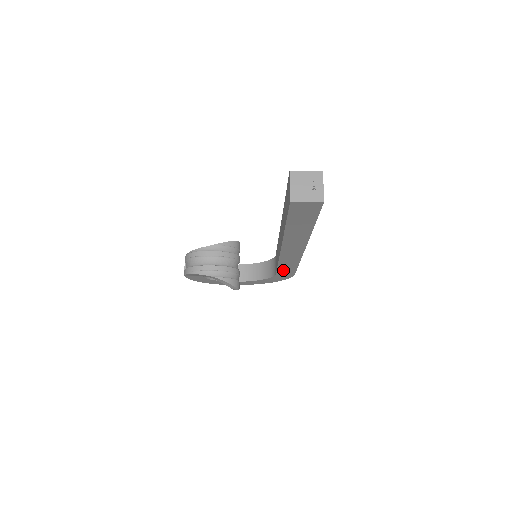
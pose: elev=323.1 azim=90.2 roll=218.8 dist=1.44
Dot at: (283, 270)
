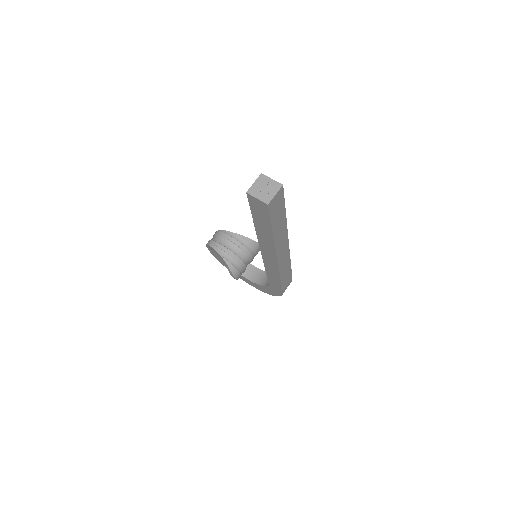
Dot at: (272, 281)
